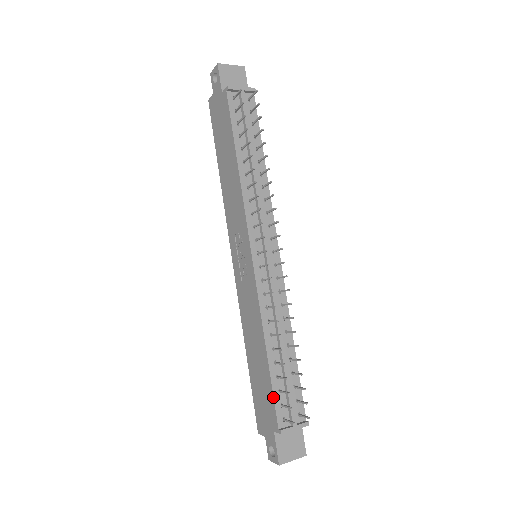
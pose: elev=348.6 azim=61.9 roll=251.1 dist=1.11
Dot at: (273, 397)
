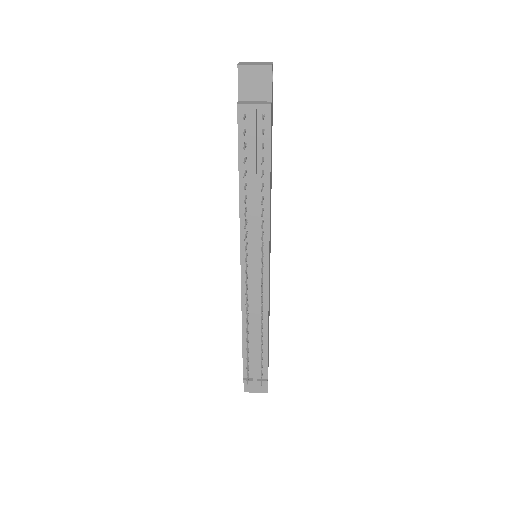
Dot at: occluded
